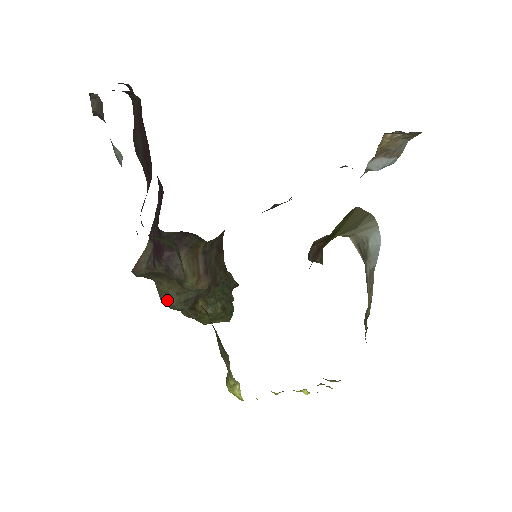
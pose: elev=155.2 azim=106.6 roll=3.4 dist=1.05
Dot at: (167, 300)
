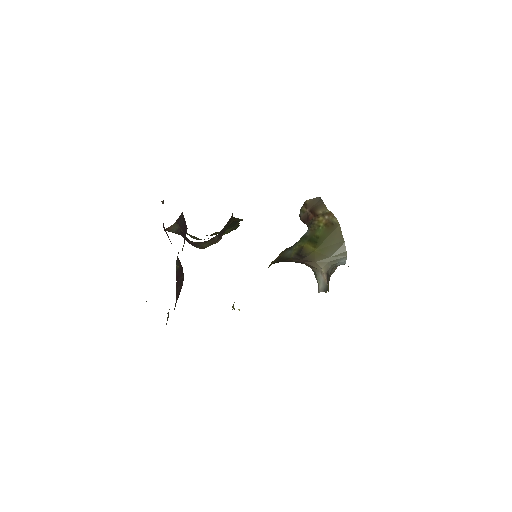
Dot at: (191, 237)
